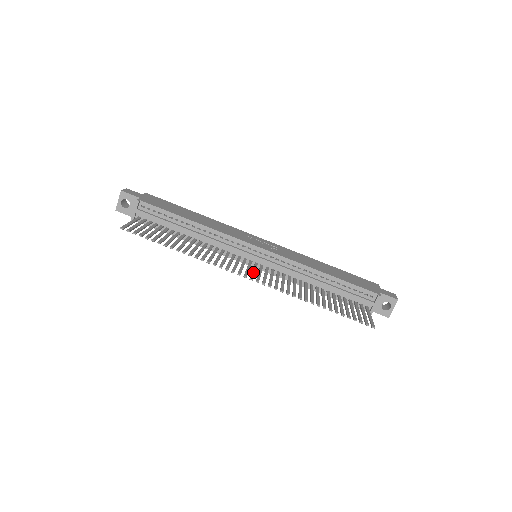
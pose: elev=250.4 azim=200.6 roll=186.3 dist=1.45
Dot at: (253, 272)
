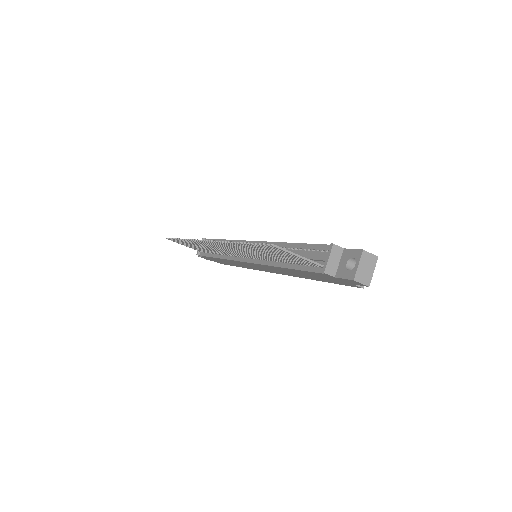
Dot at: occluded
